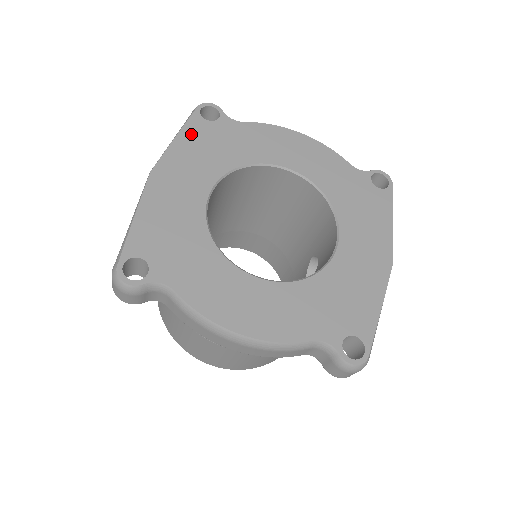
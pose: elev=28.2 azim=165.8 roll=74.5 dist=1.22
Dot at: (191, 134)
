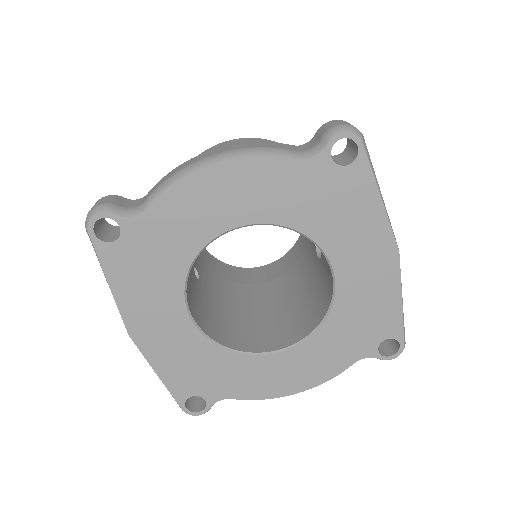
Dot at: (117, 272)
